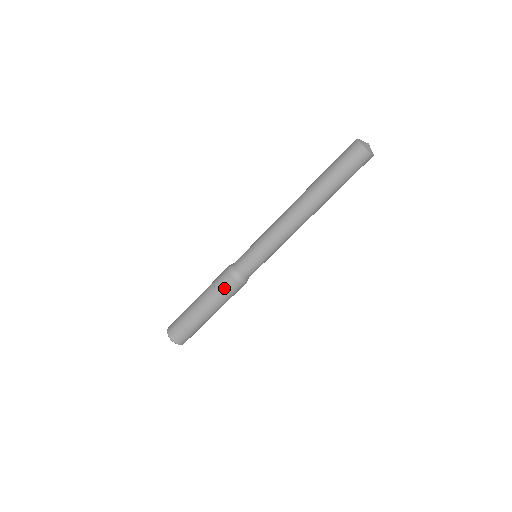
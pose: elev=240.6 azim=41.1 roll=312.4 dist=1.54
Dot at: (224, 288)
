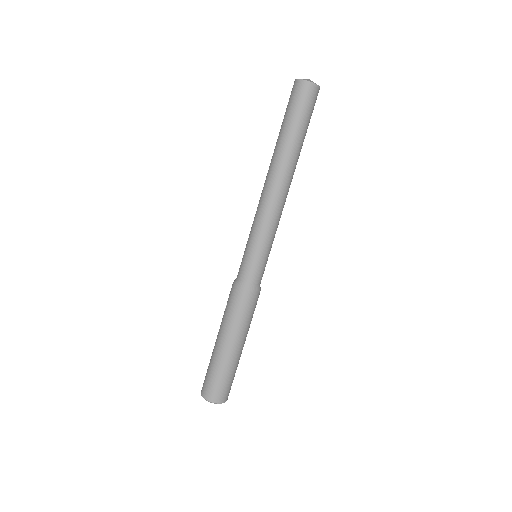
Dot at: (228, 302)
